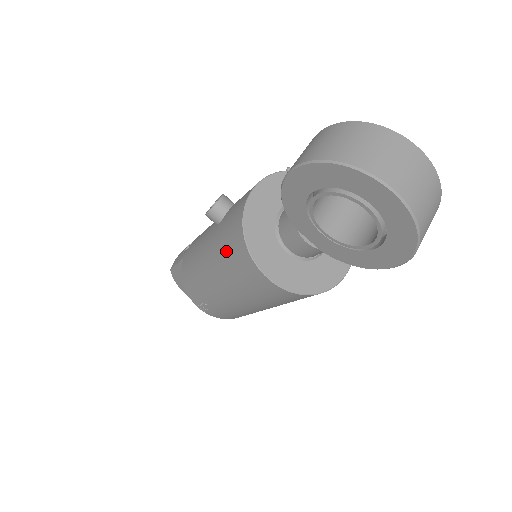
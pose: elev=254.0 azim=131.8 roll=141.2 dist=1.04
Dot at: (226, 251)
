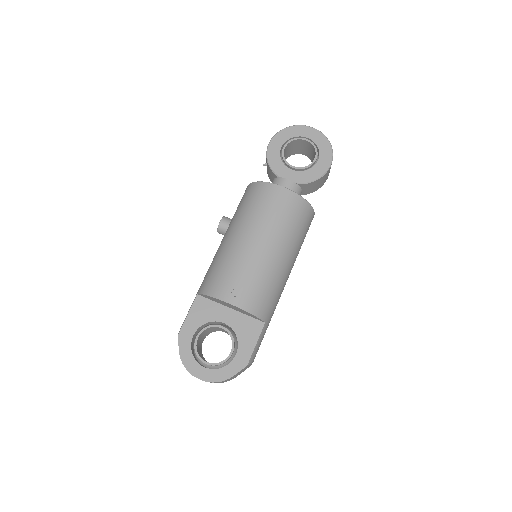
Dot at: (247, 205)
